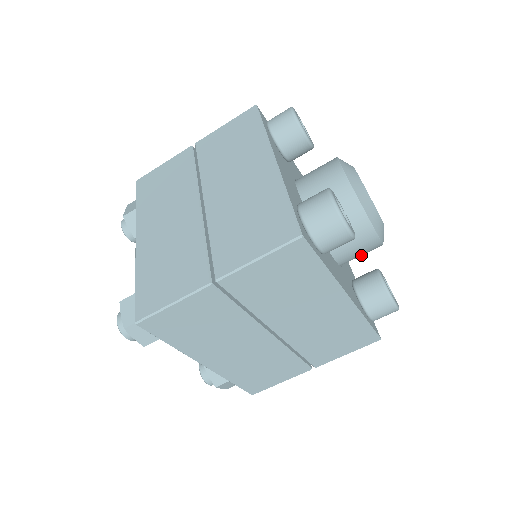
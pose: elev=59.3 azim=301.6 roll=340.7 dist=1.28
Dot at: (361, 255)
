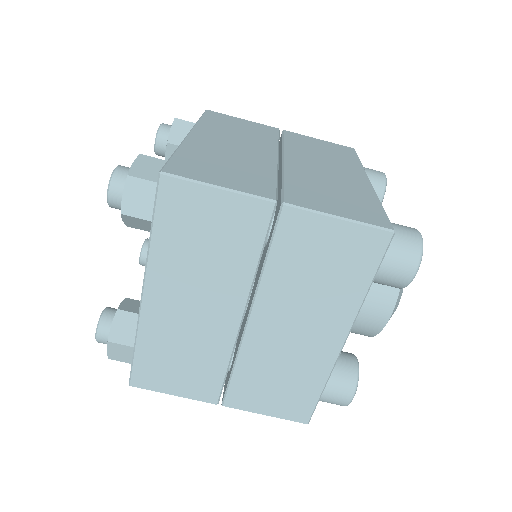
Dot at: (352, 329)
